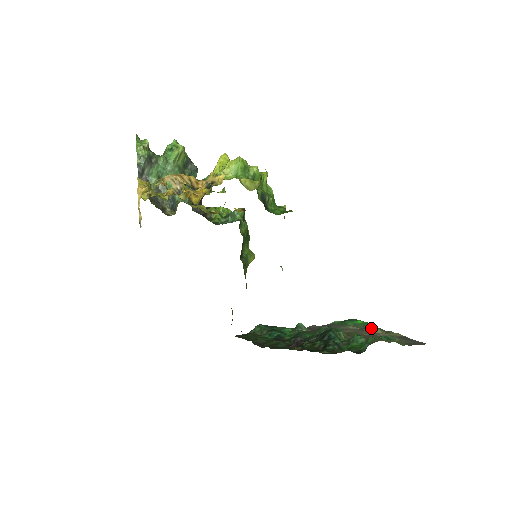
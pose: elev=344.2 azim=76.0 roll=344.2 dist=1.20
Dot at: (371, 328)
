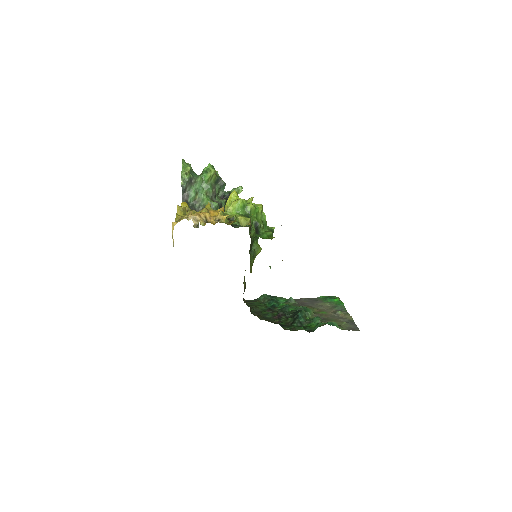
Dot at: (340, 308)
